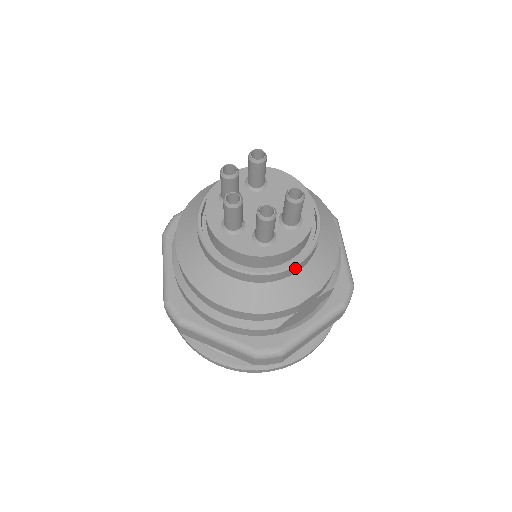
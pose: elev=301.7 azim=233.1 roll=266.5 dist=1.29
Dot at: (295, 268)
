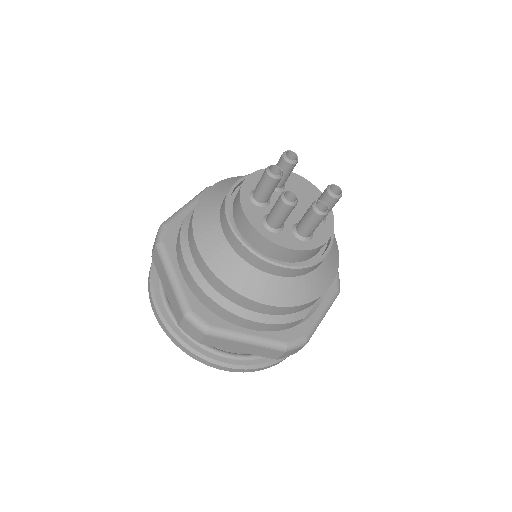
Dot at: occluded
